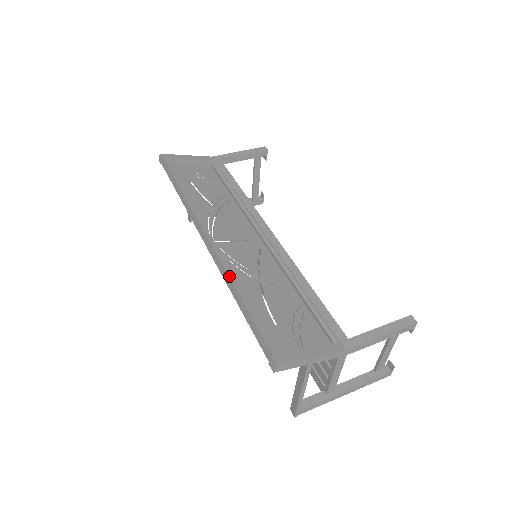
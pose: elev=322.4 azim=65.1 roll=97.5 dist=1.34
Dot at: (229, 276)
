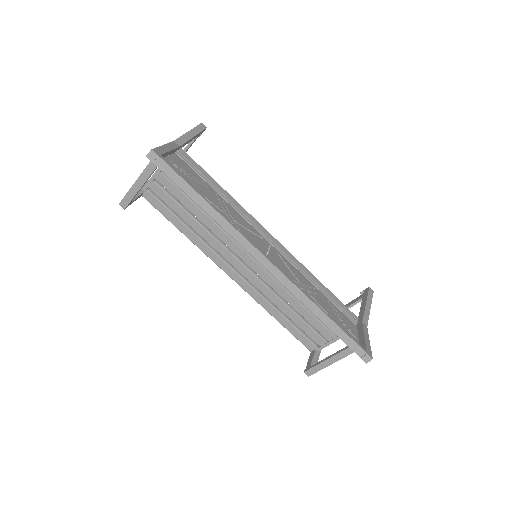
Dot at: (309, 298)
